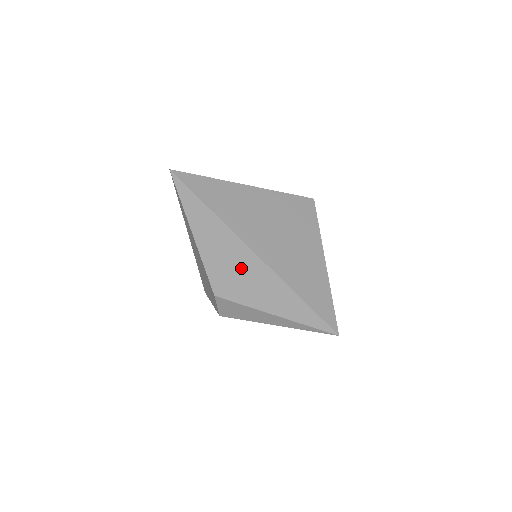
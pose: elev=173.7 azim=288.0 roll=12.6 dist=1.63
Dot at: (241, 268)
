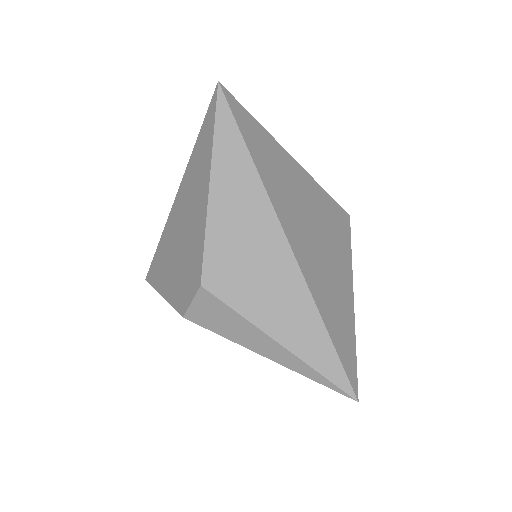
Dot at: (261, 261)
